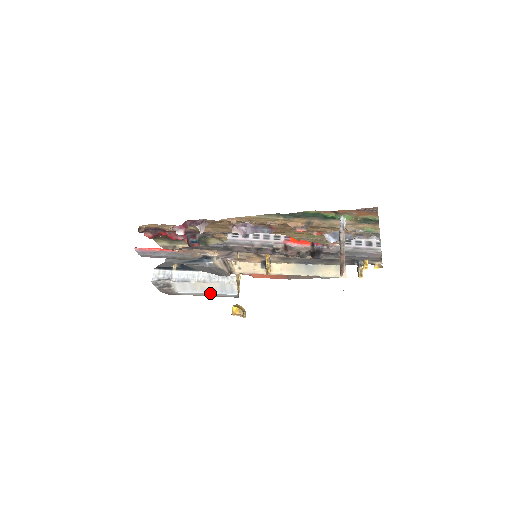
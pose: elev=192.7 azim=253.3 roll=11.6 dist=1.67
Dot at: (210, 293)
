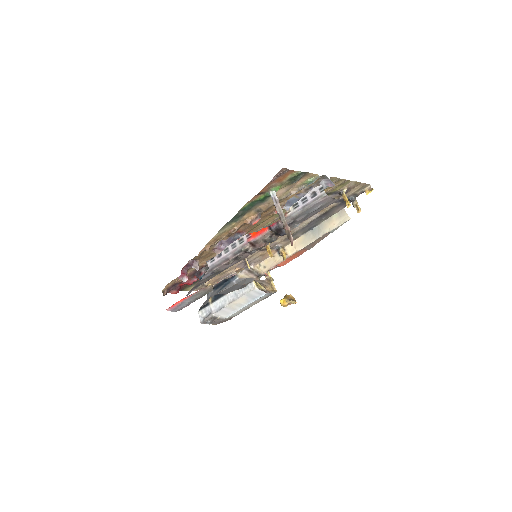
Dot at: (247, 305)
